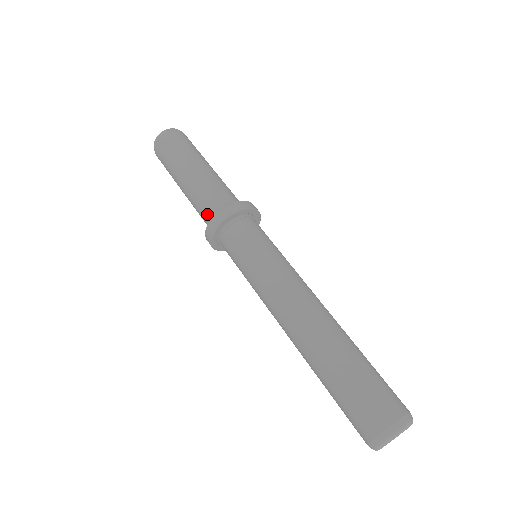
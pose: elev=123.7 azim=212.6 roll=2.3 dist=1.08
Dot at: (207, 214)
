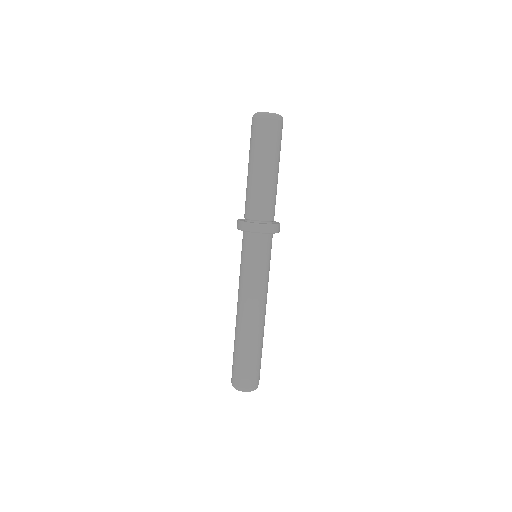
Dot at: (245, 210)
